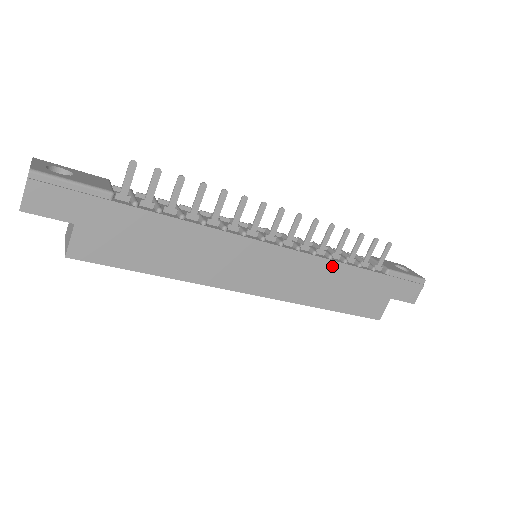
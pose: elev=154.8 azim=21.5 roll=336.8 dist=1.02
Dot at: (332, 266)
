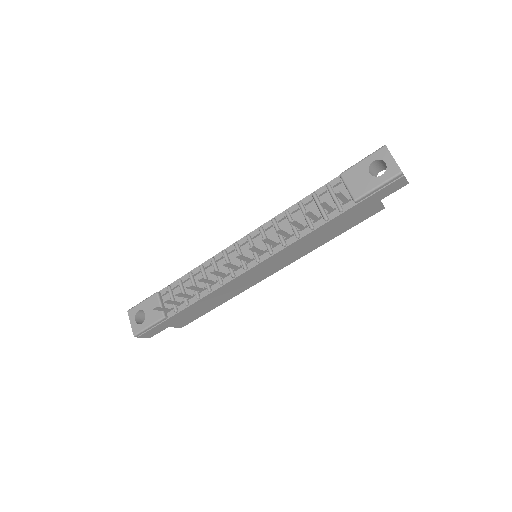
Dot at: (304, 238)
